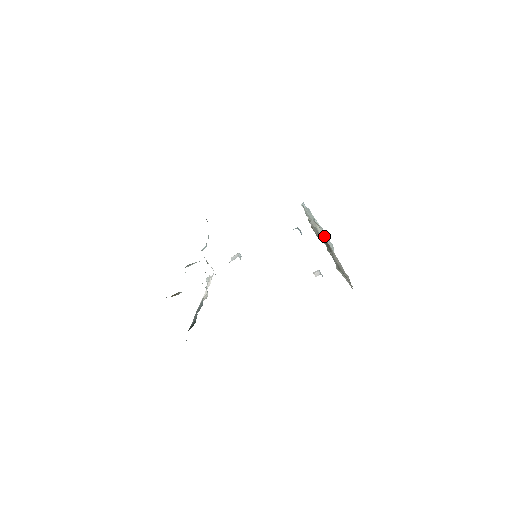
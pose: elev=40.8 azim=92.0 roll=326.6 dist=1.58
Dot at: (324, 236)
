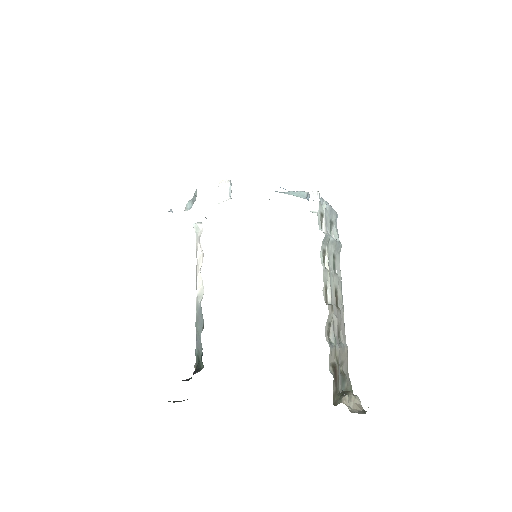
Dot at: (335, 249)
